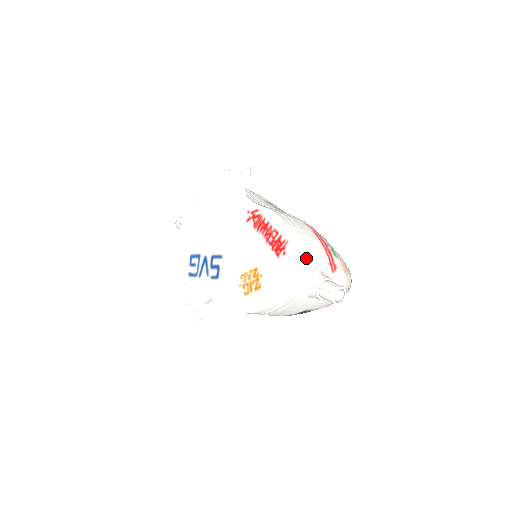
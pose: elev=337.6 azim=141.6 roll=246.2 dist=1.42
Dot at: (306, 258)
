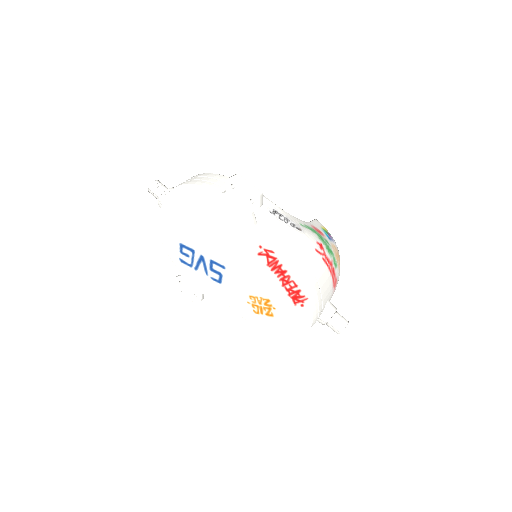
Dot at: (320, 305)
